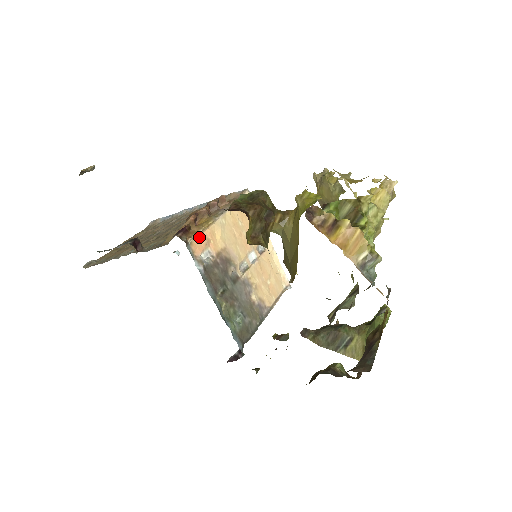
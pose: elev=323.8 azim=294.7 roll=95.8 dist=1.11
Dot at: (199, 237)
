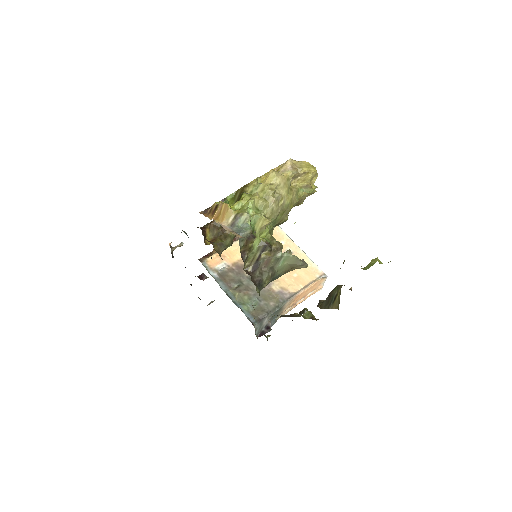
Dot at: (215, 256)
